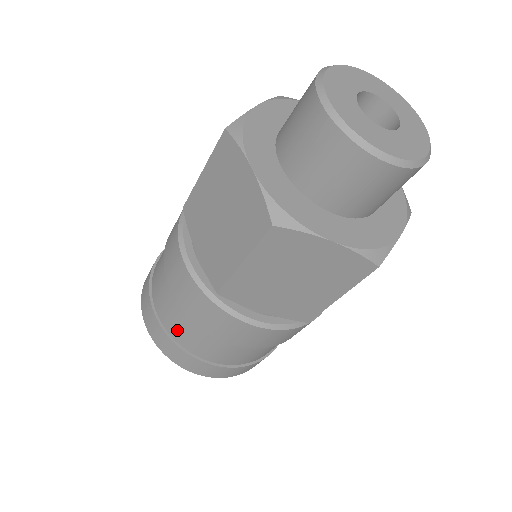
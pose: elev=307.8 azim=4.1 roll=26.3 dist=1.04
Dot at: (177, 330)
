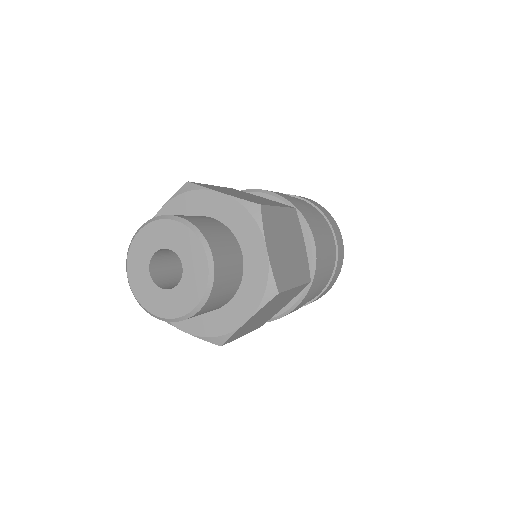
Dot at: occluded
